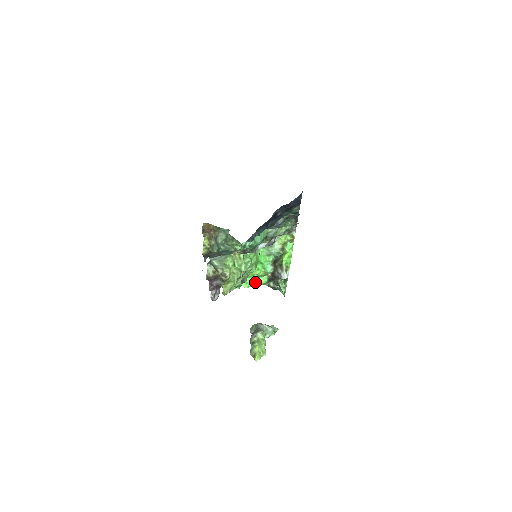
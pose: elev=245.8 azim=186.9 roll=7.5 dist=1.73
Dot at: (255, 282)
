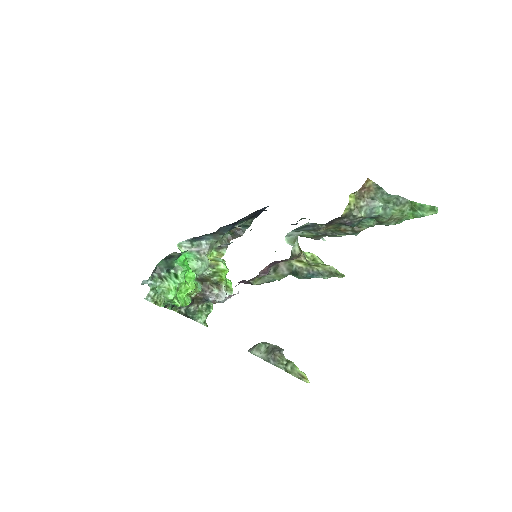
Dot at: (185, 301)
